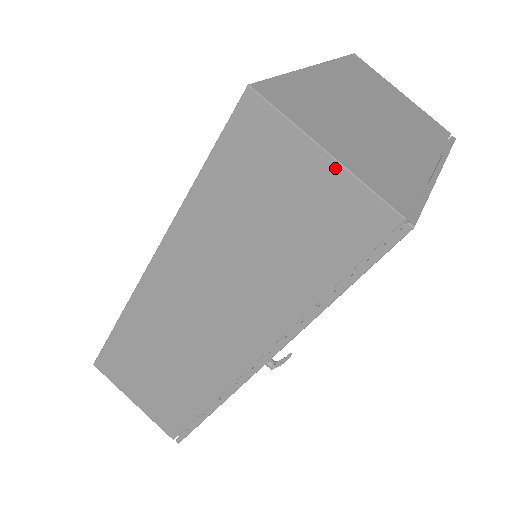
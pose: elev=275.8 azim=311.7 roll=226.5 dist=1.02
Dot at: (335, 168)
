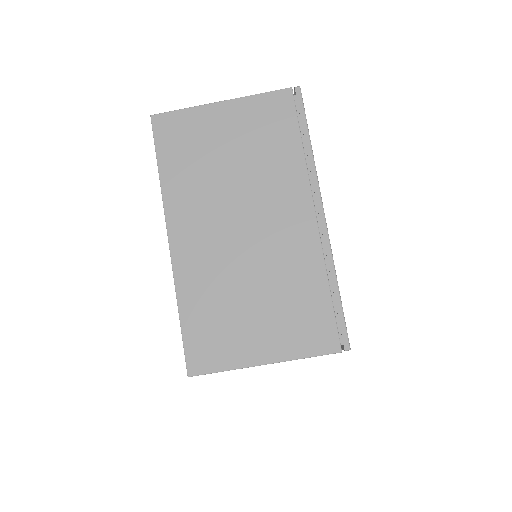
Dot at: (278, 362)
